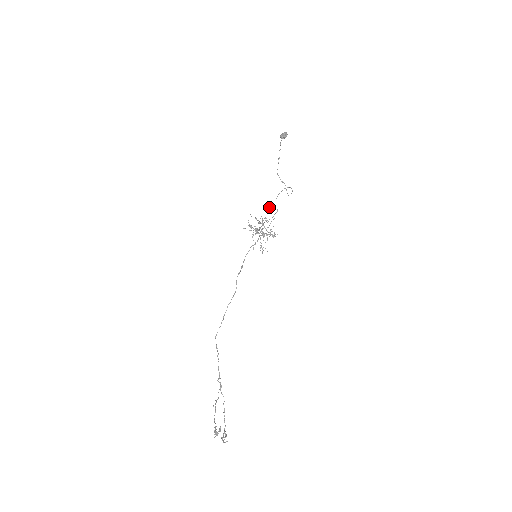
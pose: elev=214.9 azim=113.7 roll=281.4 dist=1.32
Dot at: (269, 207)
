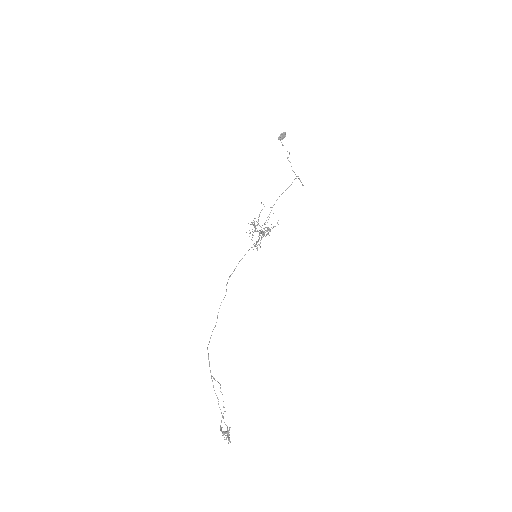
Dot at: occluded
